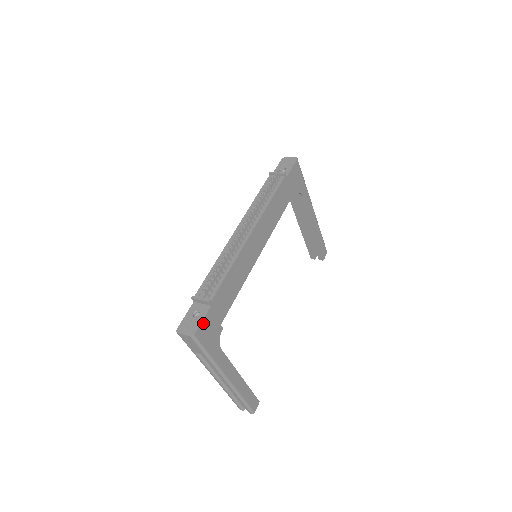
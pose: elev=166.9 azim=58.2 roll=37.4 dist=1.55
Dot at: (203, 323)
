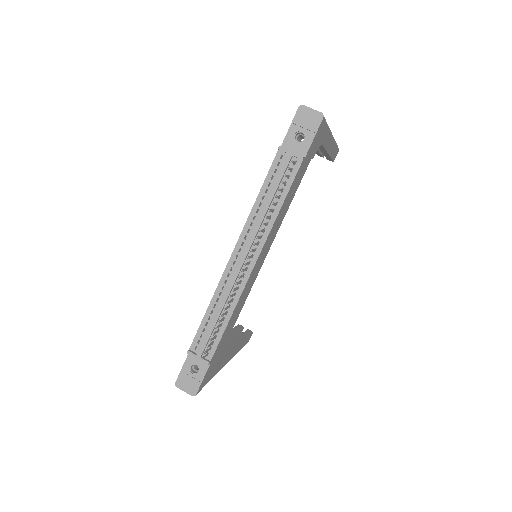
Dot at: (203, 379)
